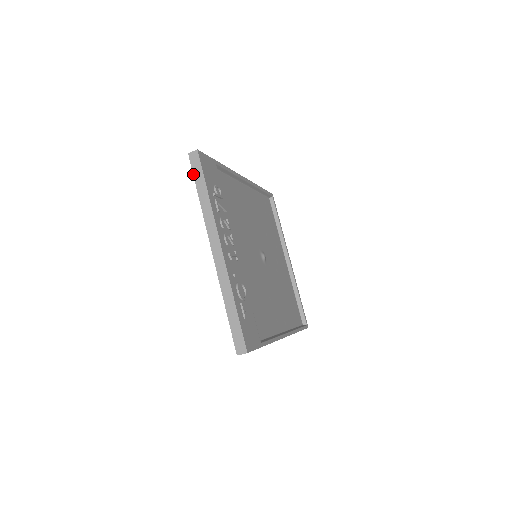
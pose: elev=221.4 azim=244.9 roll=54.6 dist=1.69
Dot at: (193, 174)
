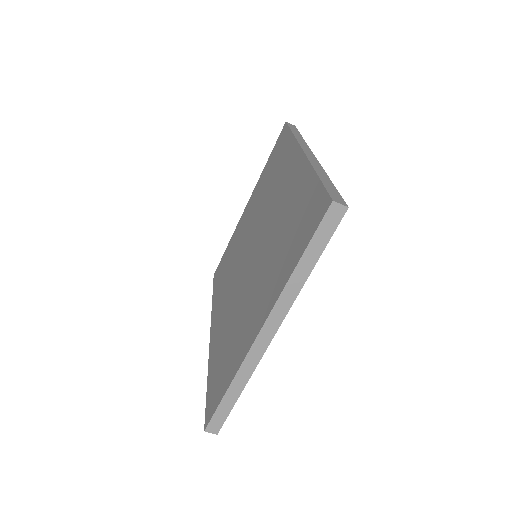
Dot at: (315, 233)
